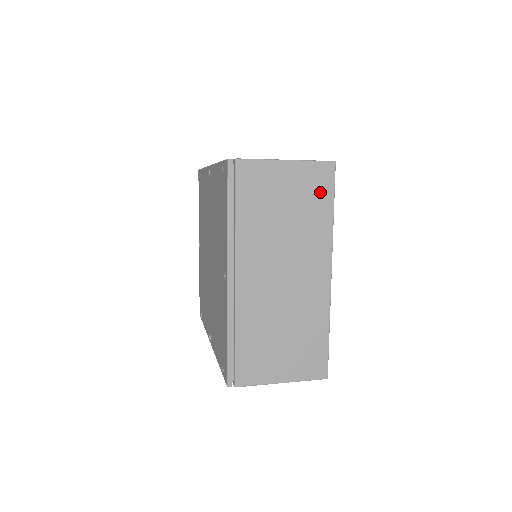
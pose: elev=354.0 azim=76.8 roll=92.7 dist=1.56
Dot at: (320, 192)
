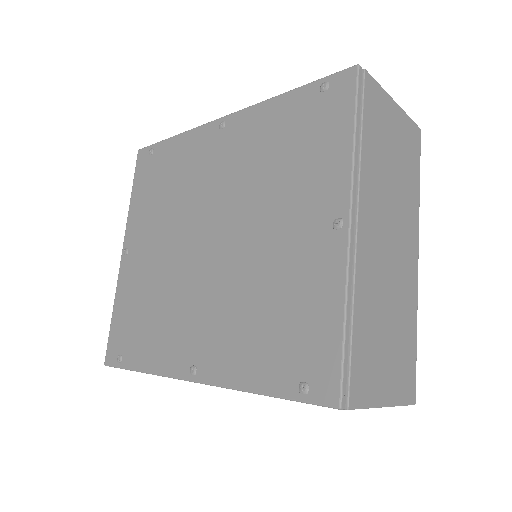
Dot at: (413, 155)
